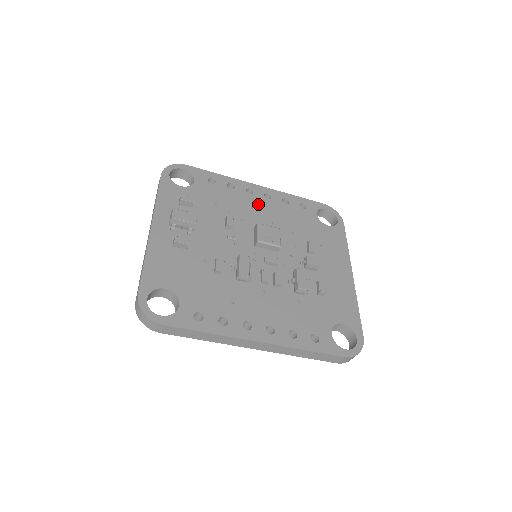
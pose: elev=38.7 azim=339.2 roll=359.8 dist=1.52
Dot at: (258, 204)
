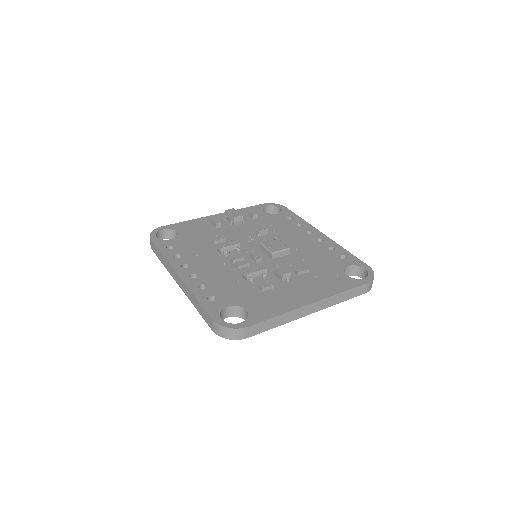
Dot at: (304, 239)
